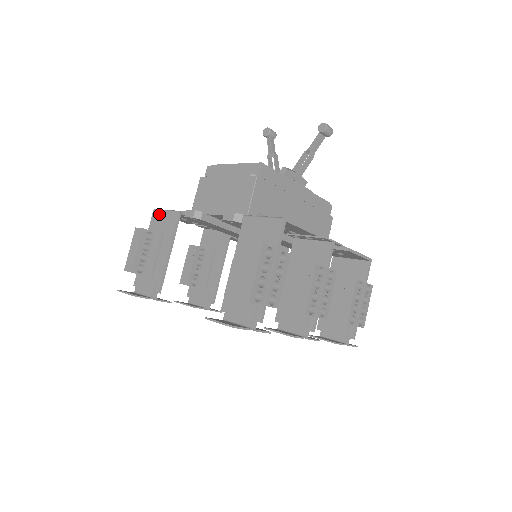
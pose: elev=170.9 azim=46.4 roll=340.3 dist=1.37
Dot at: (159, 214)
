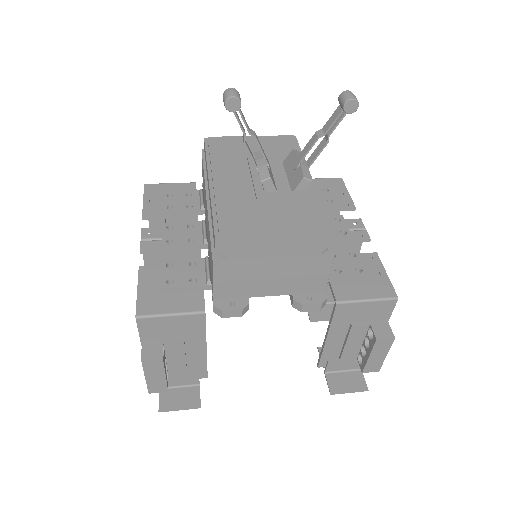
Dot at: (156, 322)
